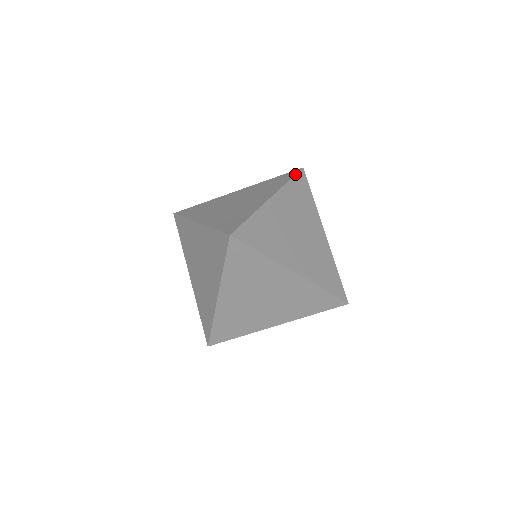
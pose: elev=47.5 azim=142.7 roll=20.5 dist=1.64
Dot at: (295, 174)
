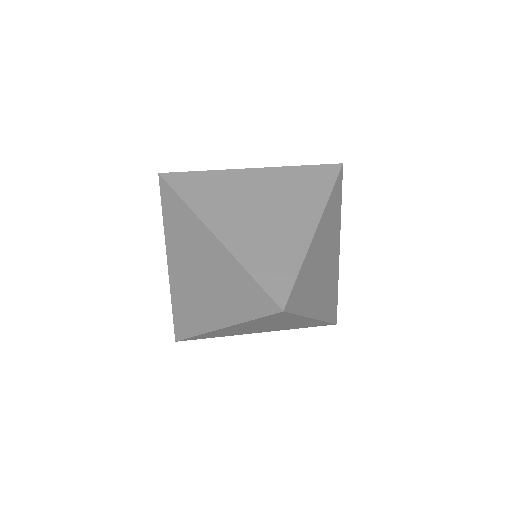
Dot at: (337, 178)
